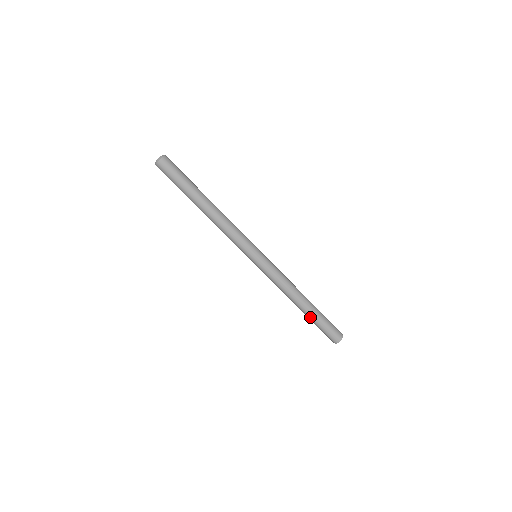
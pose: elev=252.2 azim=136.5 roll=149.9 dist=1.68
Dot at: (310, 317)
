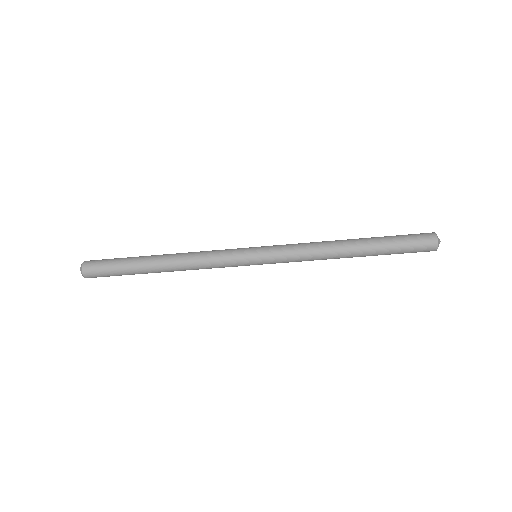
Dot at: (376, 251)
